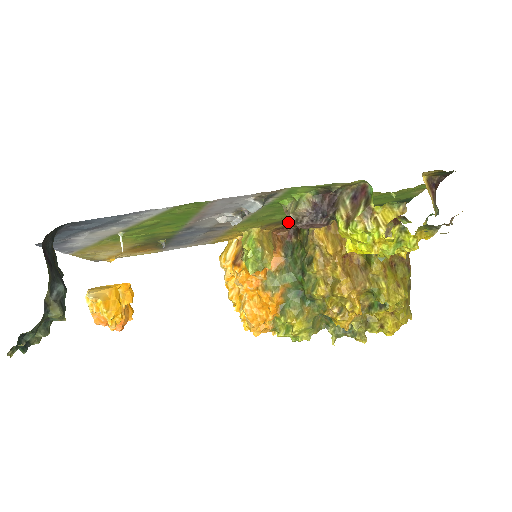
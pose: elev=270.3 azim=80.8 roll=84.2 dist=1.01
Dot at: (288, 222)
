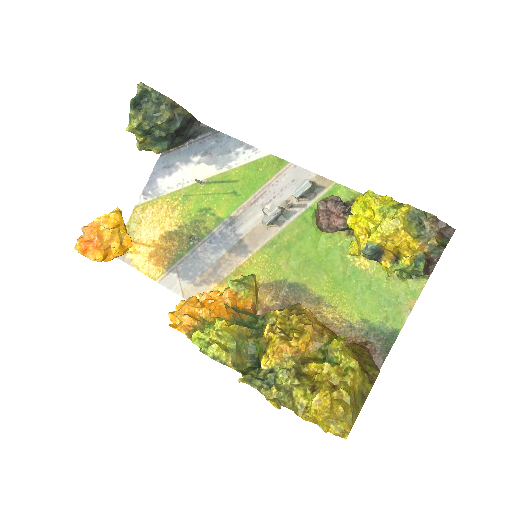
Dot at: (318, 203)
